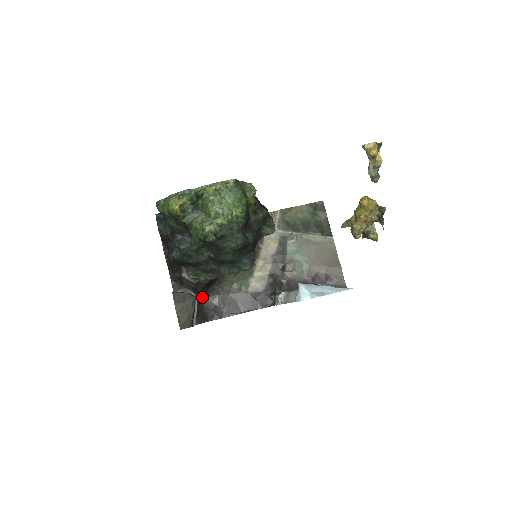
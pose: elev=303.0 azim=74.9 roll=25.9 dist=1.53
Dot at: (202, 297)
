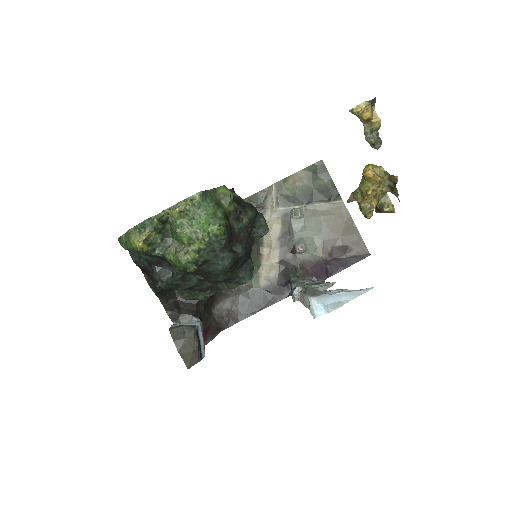
Dot at: (210, 308)
